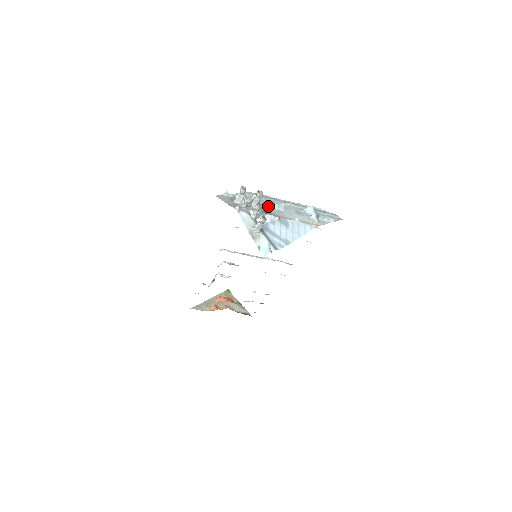
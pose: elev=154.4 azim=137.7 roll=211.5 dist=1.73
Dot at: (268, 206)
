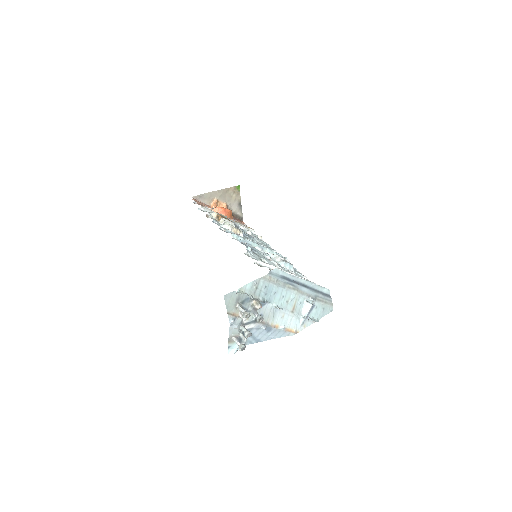
Dot at: (269, 304)
